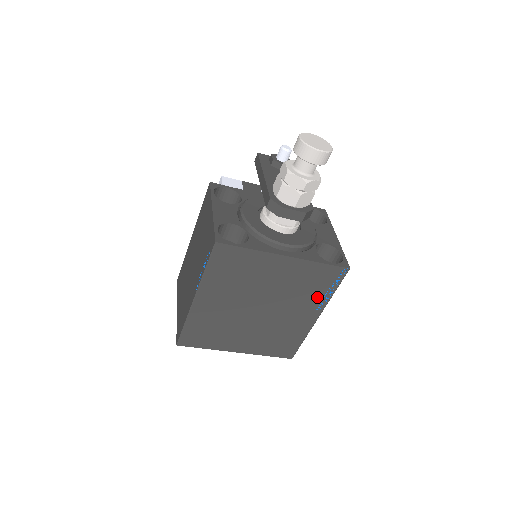
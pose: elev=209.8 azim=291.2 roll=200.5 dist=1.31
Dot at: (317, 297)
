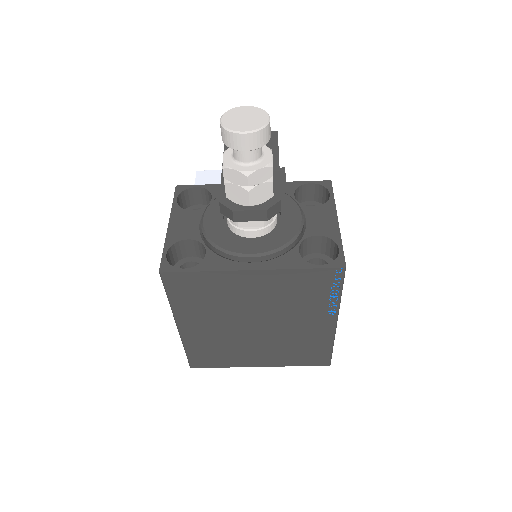
Dot at: (320, 304)
